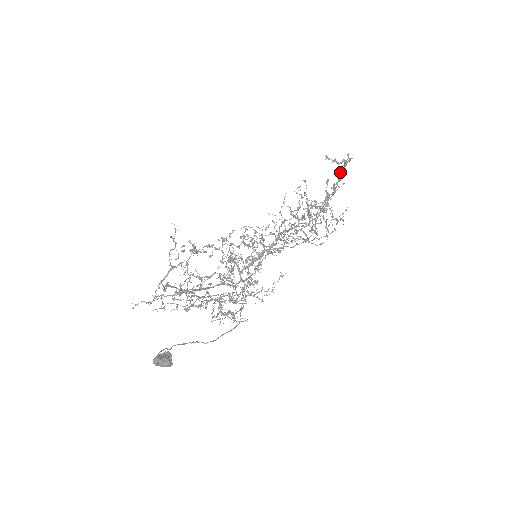
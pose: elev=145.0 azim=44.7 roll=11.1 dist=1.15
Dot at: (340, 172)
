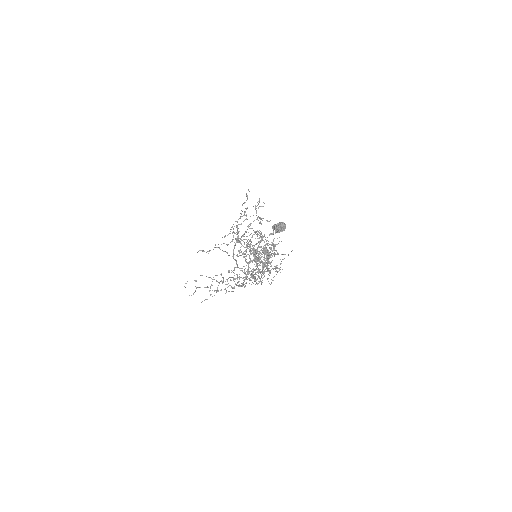
Dot at: occluded
